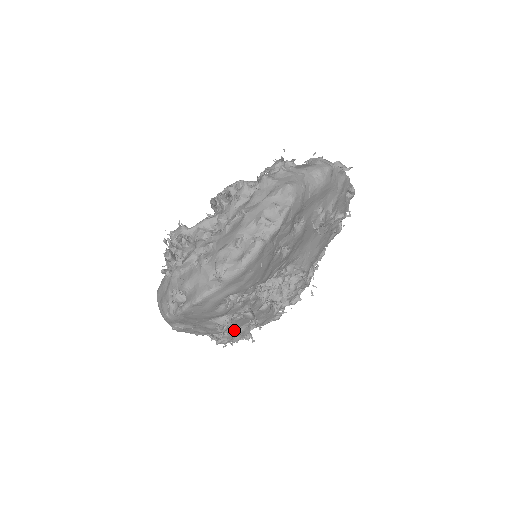
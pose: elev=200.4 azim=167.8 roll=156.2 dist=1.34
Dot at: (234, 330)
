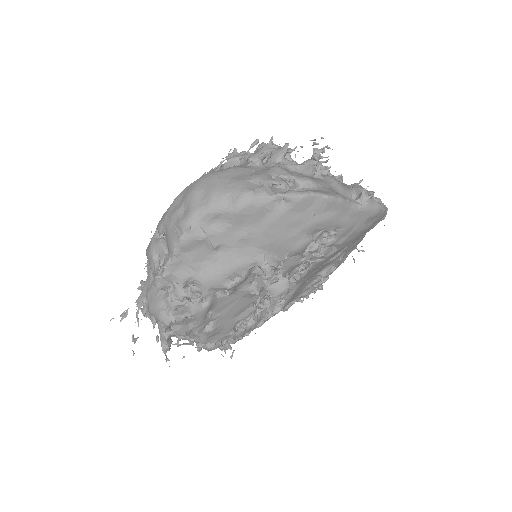
Dot at: (211, 306)
